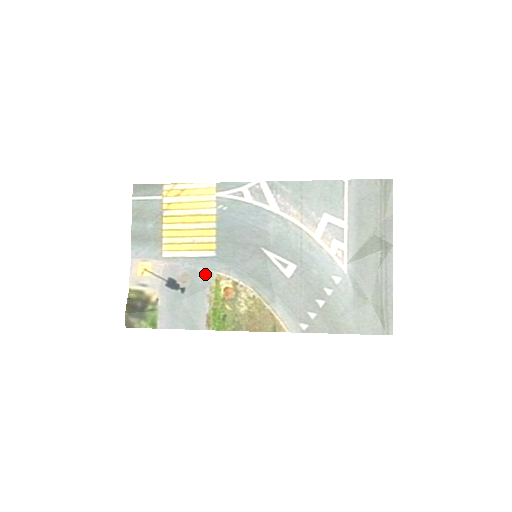
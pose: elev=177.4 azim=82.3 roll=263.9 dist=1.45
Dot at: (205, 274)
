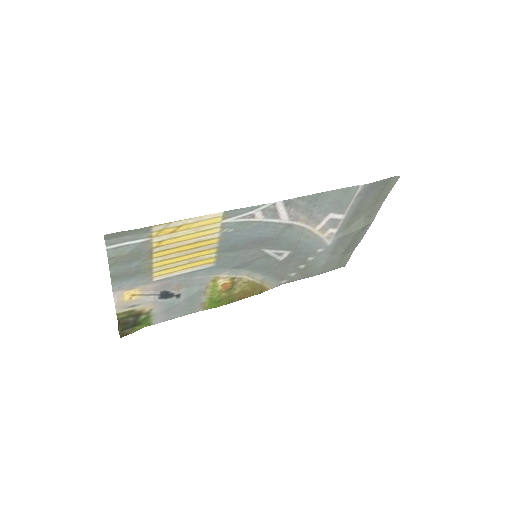
Dot at: (202, 280)
